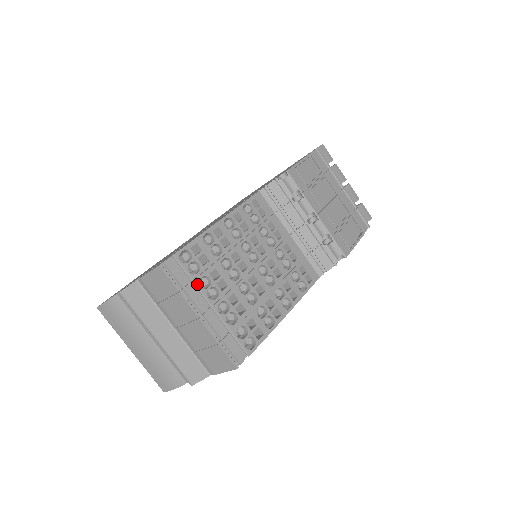
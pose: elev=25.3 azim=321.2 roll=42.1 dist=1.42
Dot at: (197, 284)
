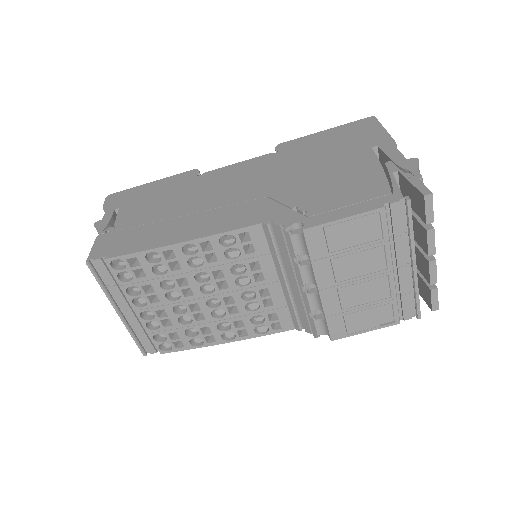
Dot at: (124, 290)
